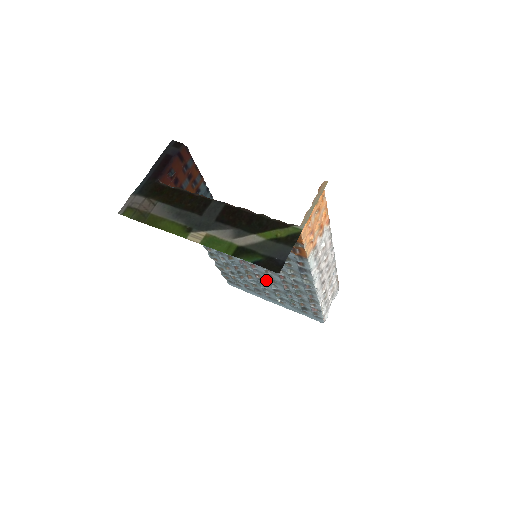
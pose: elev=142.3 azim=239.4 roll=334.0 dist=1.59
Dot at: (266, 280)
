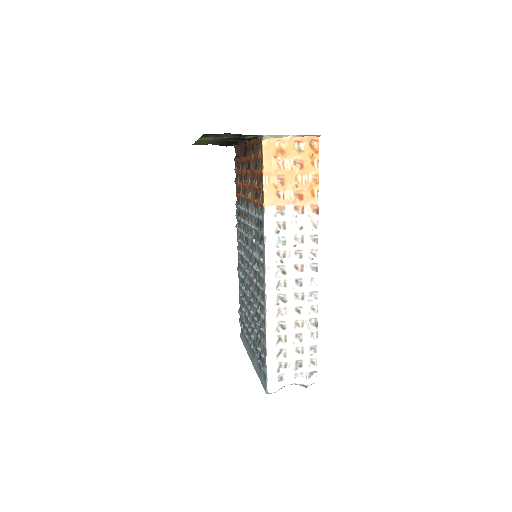
Dot at: occluded
